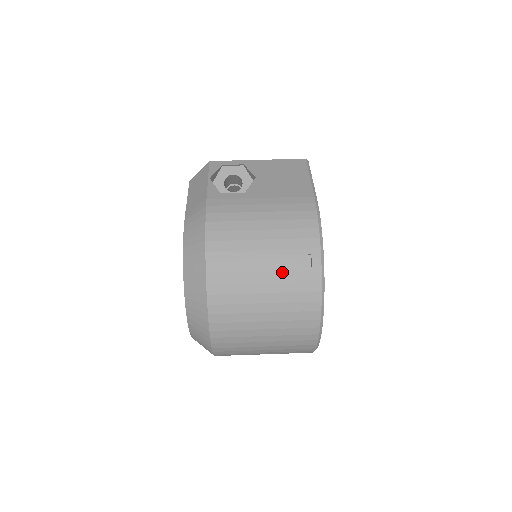
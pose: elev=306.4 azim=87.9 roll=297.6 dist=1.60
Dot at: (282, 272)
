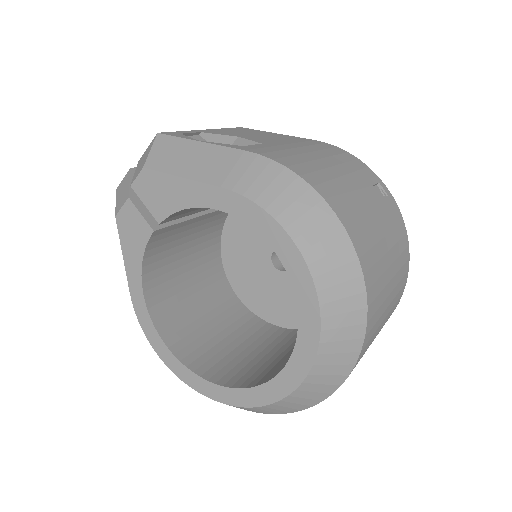
Dot at: (380, 206)
